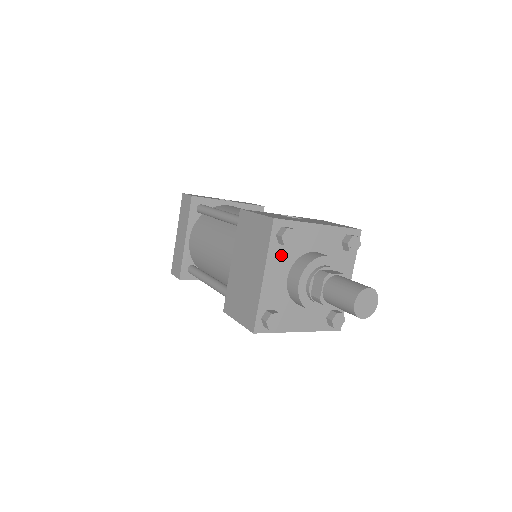
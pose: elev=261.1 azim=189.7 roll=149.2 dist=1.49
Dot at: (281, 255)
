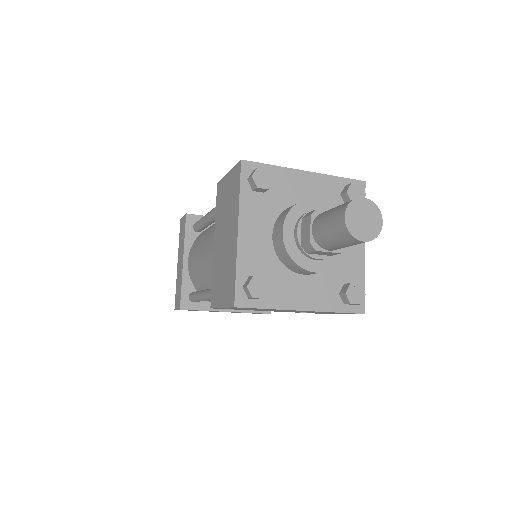
Dot at: (258, 205)
